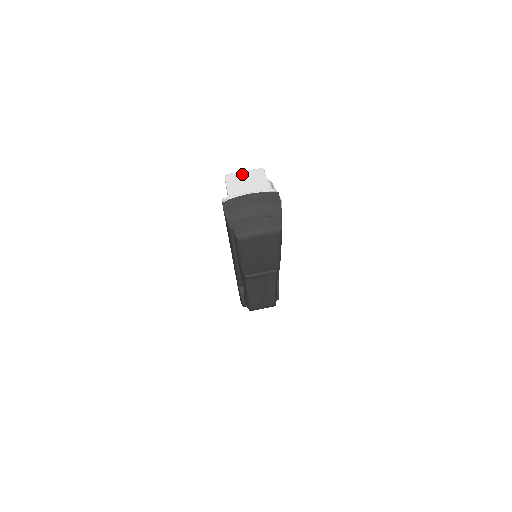
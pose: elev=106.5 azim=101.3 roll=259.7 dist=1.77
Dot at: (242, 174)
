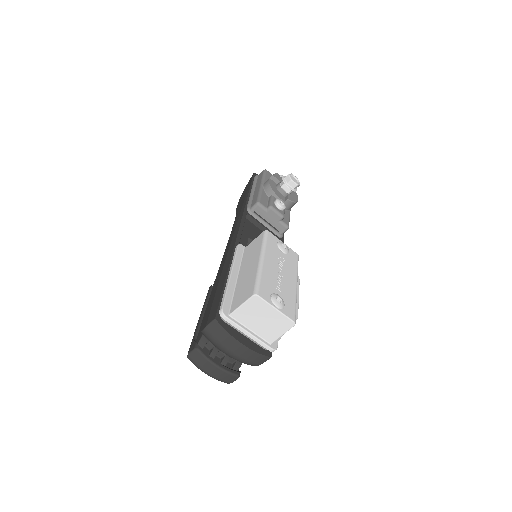
Dot at: (271, 310)
